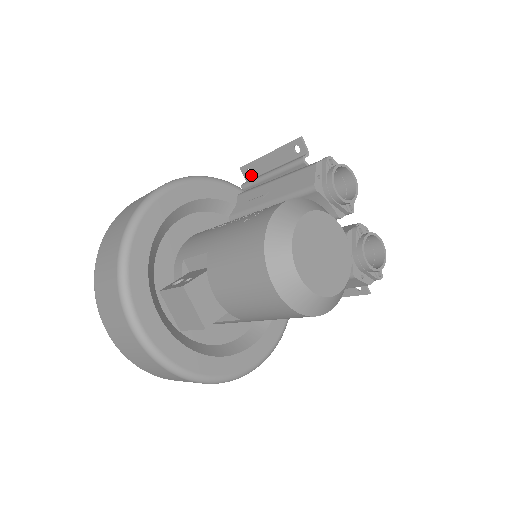
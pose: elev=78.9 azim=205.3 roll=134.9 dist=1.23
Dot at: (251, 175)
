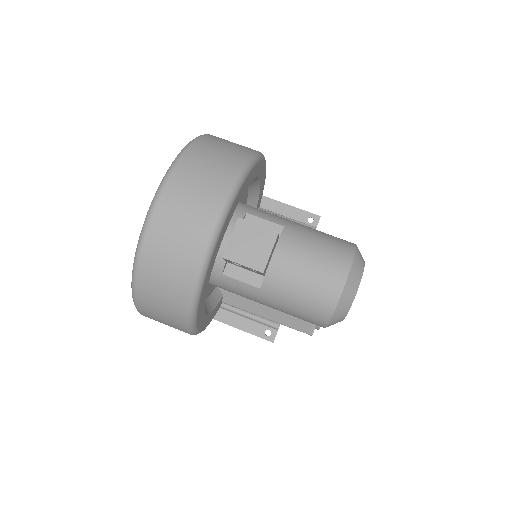
Dot at: occluded
